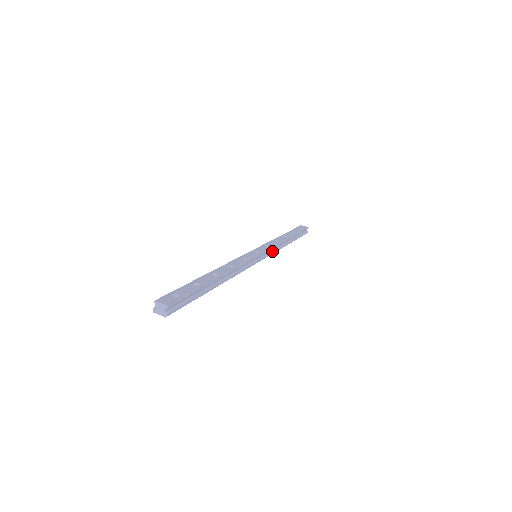
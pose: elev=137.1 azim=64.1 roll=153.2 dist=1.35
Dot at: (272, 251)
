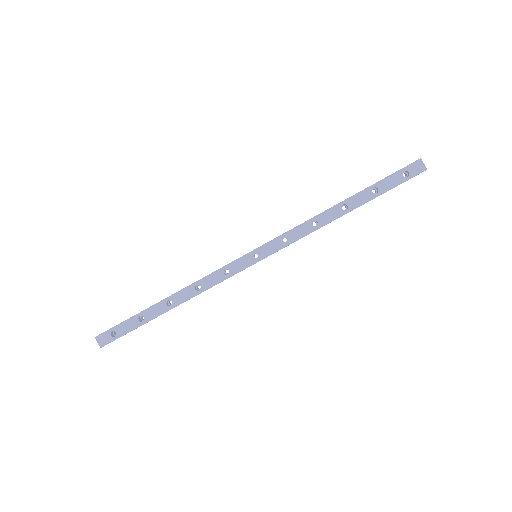
Dot at: (292, 242)
